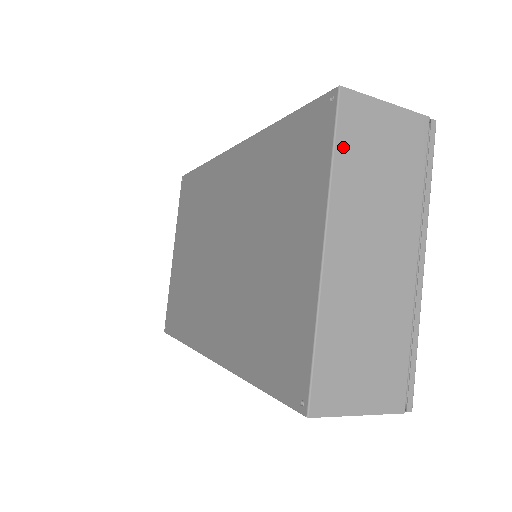
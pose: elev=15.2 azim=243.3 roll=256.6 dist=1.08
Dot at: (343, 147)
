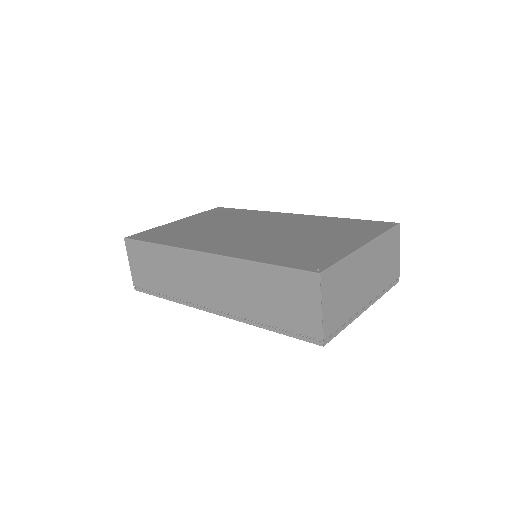
Dot at: (389, 236)
